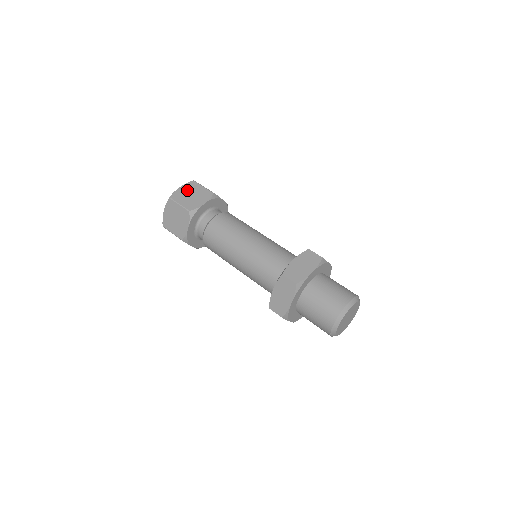
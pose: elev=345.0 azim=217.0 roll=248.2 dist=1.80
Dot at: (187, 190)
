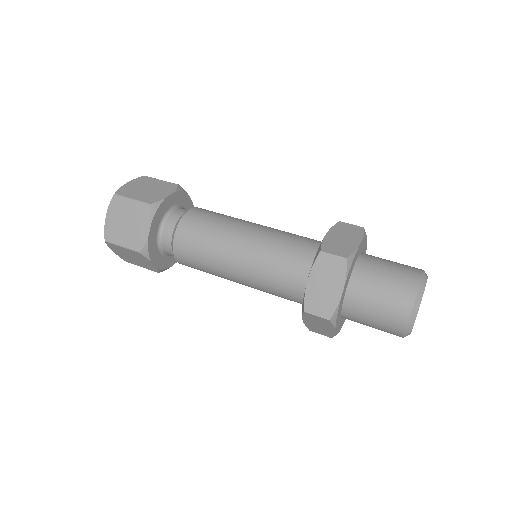
Dot at: (117, 217)
